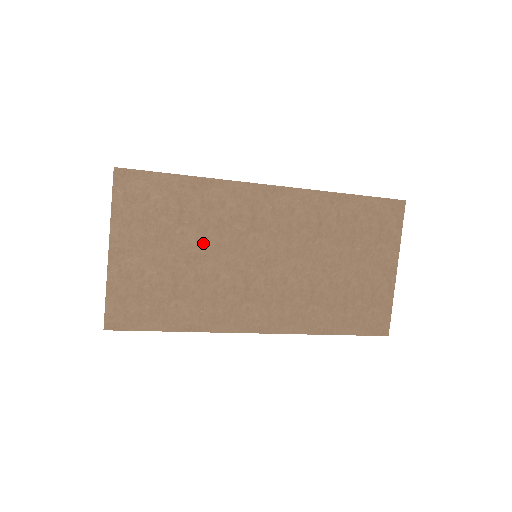
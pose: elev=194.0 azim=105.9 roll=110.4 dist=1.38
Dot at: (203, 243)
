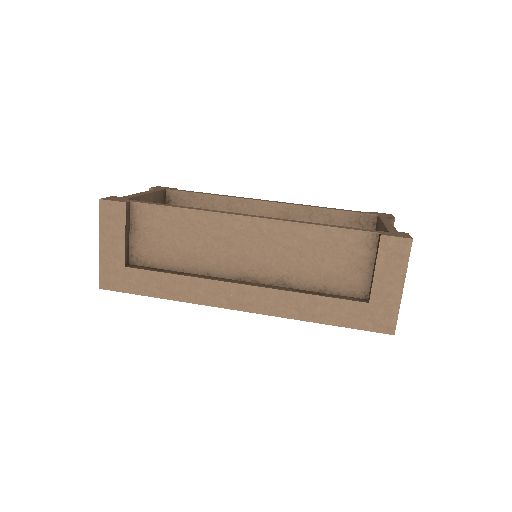
Dot at: occluded
